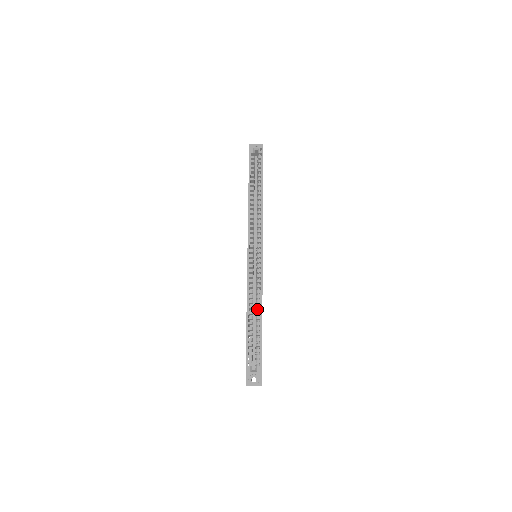
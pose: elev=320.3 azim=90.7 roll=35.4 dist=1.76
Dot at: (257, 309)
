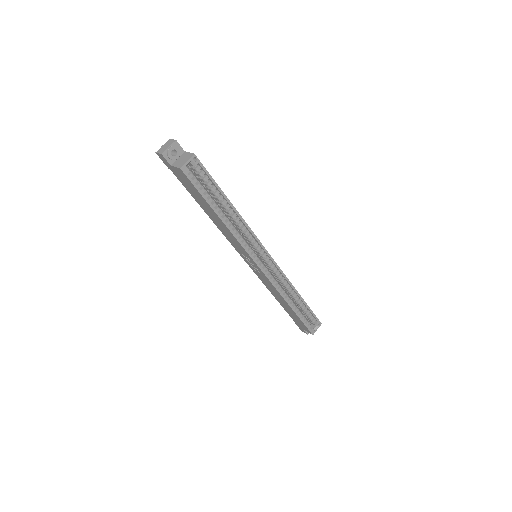
Dot at: (291, 294)
